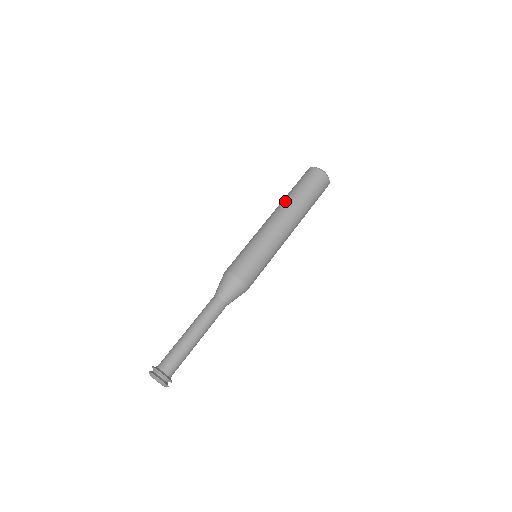
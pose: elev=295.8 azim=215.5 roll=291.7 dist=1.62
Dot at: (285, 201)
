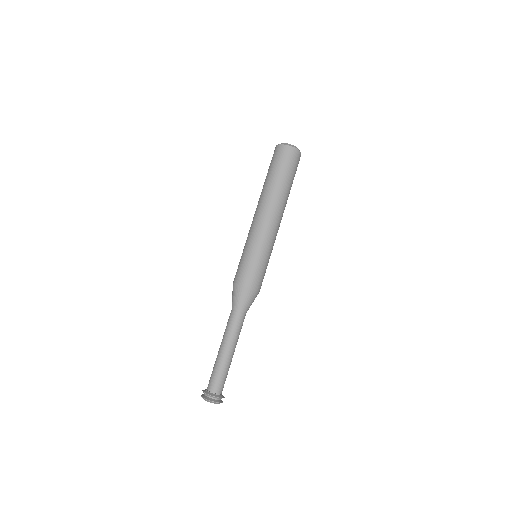
Dot at: (268, 192)
